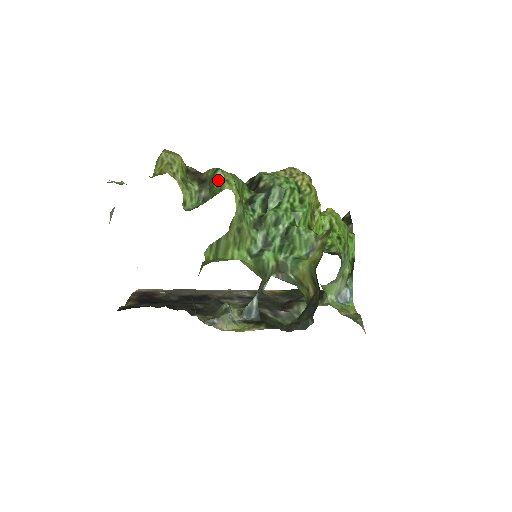
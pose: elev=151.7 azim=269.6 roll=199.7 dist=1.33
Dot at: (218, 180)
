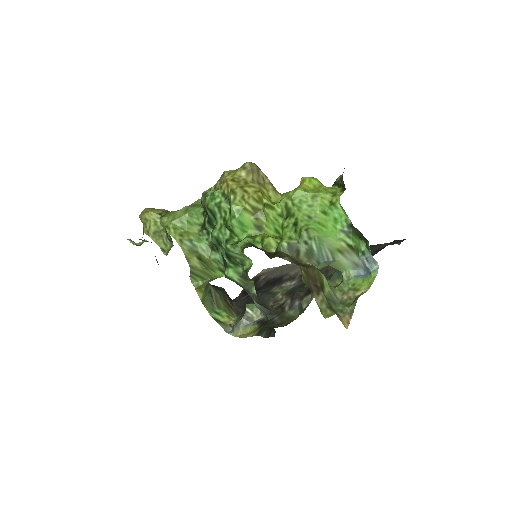
Dot at: (164, 228)
